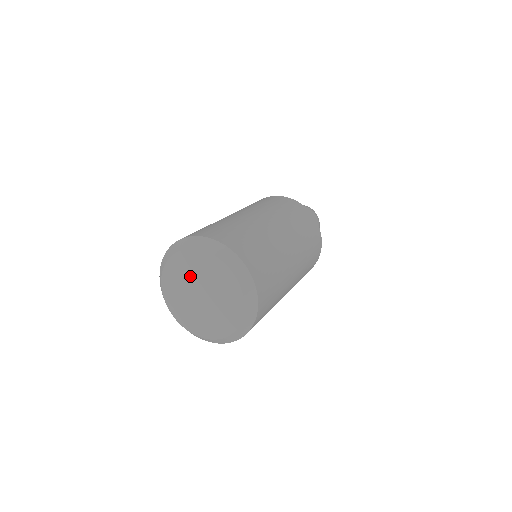
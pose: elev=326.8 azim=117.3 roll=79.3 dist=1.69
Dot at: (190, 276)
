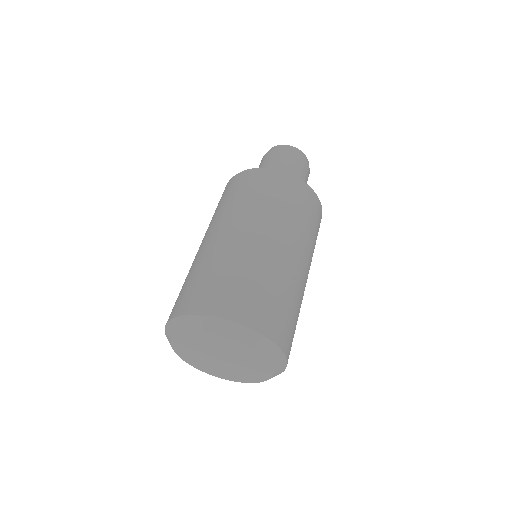
Dot at: (205, 347)
